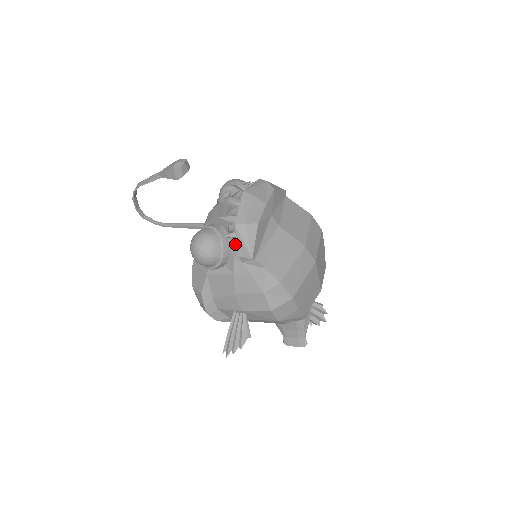
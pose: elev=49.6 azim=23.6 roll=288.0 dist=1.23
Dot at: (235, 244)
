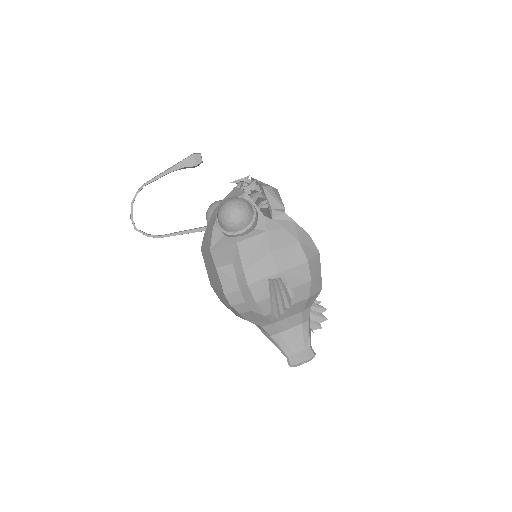
Dot at: (262, 206)
